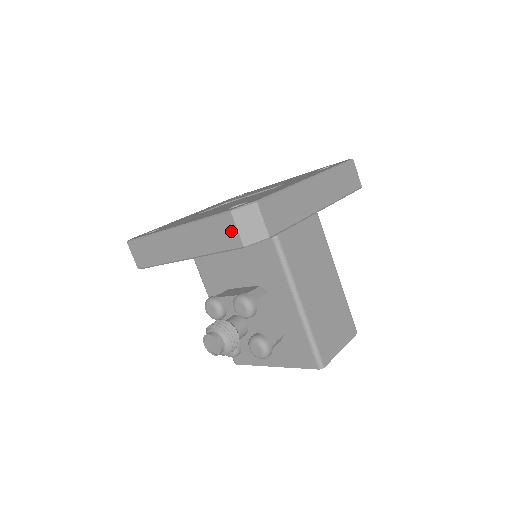
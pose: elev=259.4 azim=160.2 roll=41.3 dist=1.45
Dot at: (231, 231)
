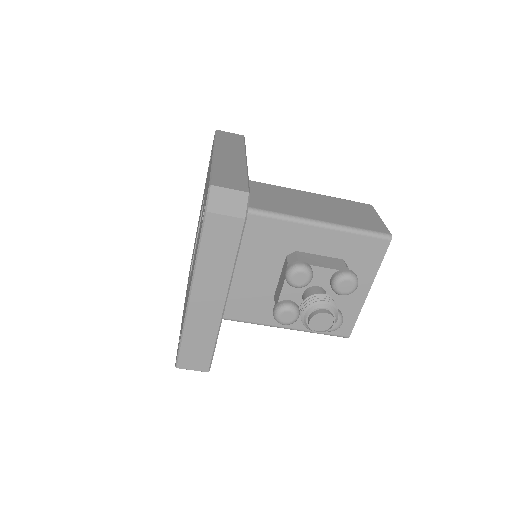
Dot at: (224, 224)
